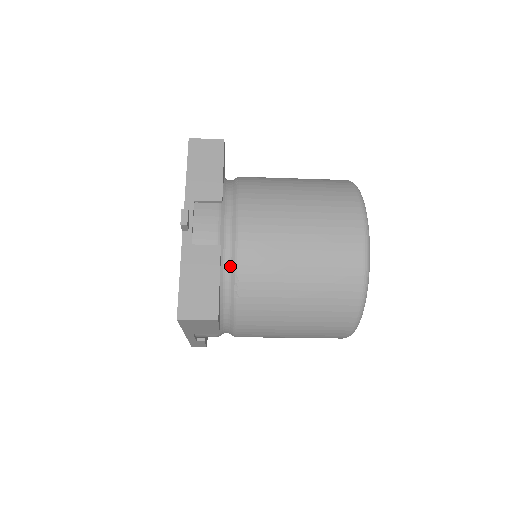
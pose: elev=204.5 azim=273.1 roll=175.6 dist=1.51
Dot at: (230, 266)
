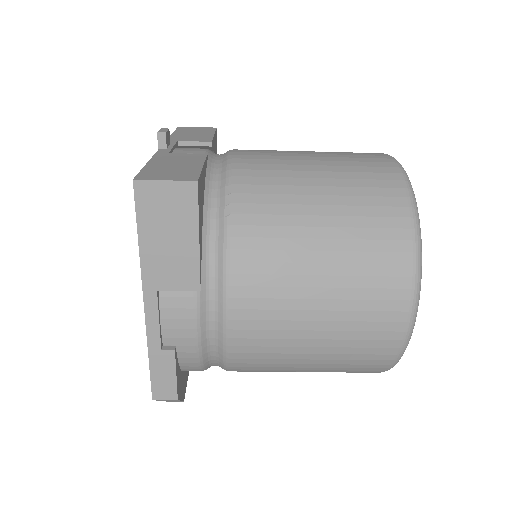
Dot at: (219, 181)
